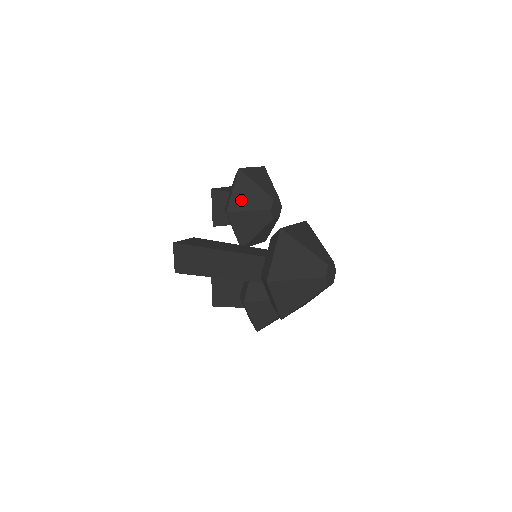
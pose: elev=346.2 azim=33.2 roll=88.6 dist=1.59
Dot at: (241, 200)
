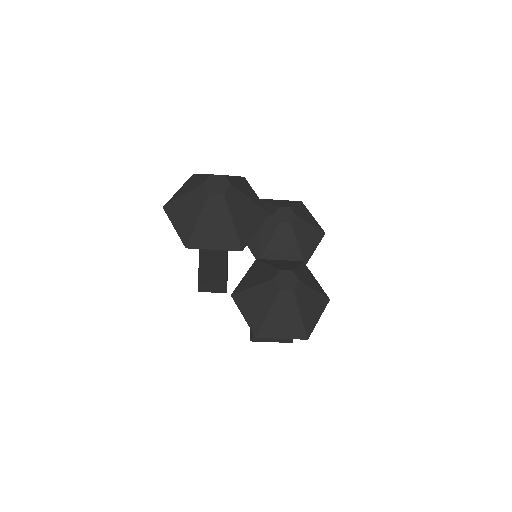
Dot at: occluded
